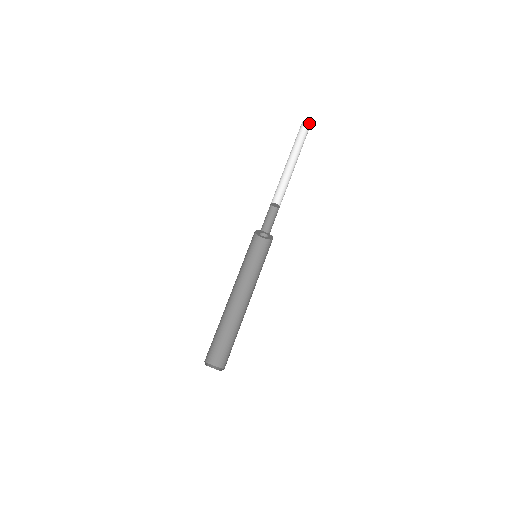
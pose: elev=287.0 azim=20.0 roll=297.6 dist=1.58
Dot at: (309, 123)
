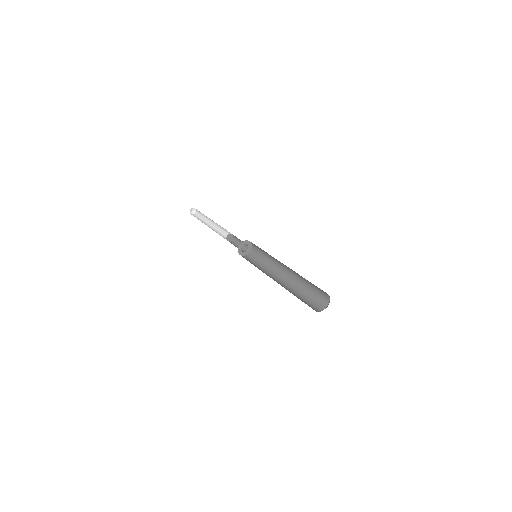
Dot at: (195, 210)
